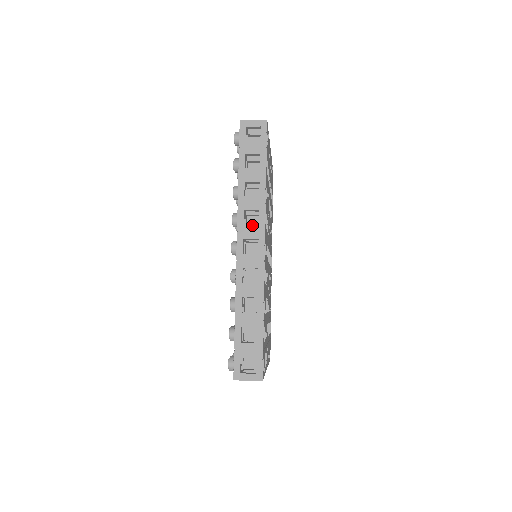
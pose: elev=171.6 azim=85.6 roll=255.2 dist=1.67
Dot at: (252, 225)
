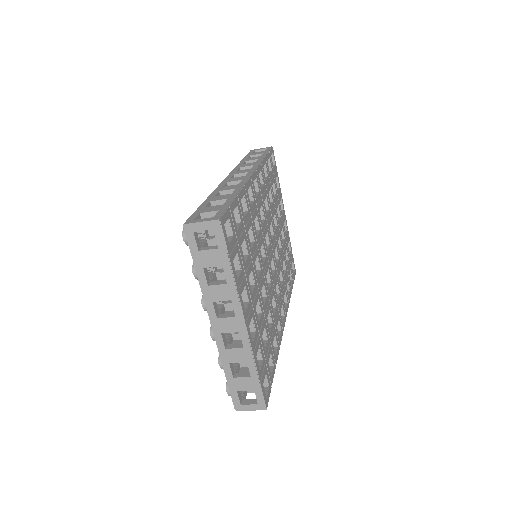
Dot at: (245, 169)
